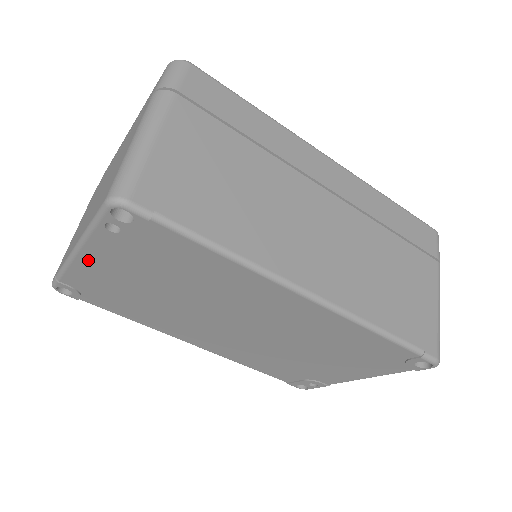
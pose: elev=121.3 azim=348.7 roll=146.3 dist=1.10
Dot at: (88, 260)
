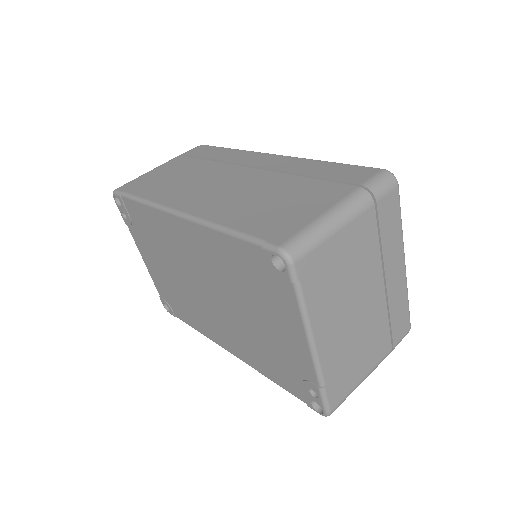
Dot at: (145, 259)
